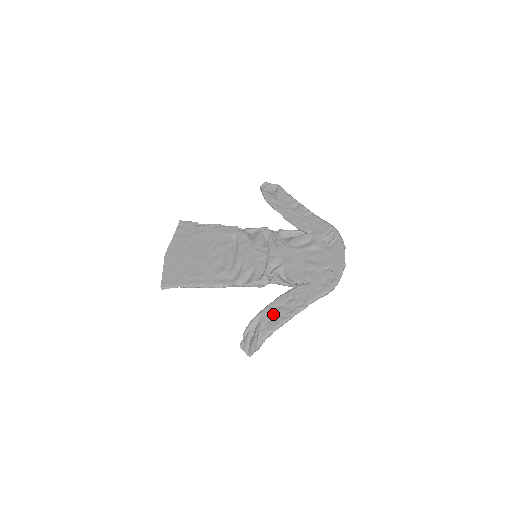
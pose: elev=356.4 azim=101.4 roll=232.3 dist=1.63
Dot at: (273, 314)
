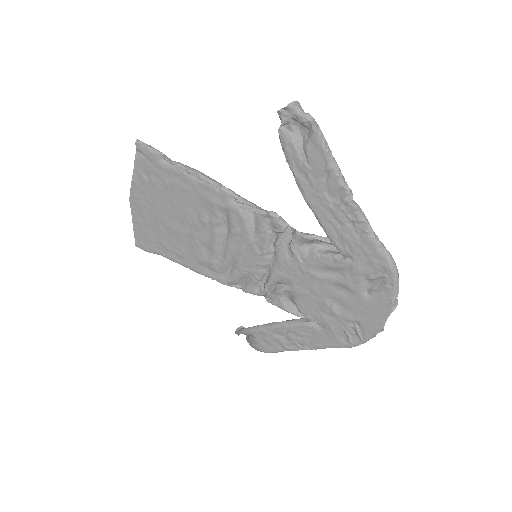
Dot at: (269, 339)
